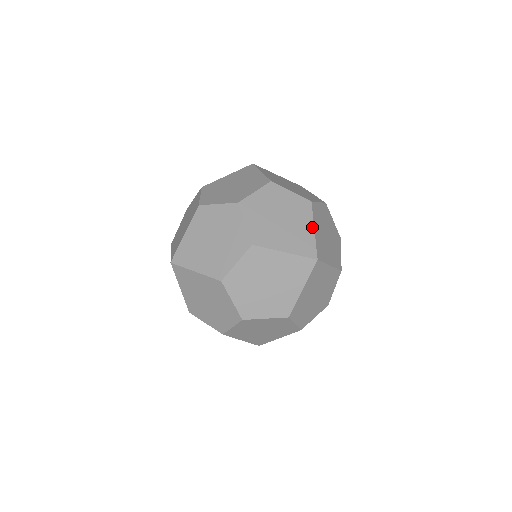
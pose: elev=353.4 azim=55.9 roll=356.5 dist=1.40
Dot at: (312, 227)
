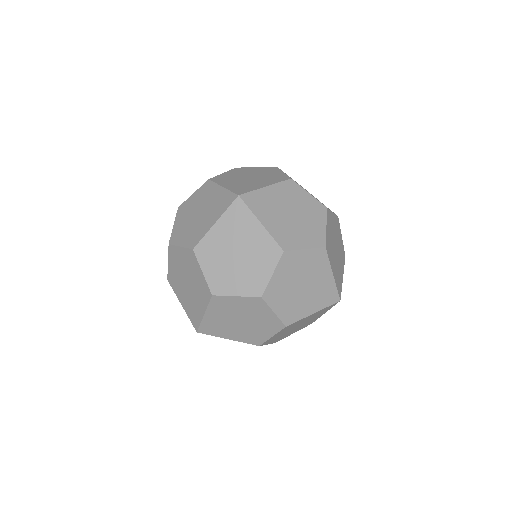
Dot at: (331, 274)
